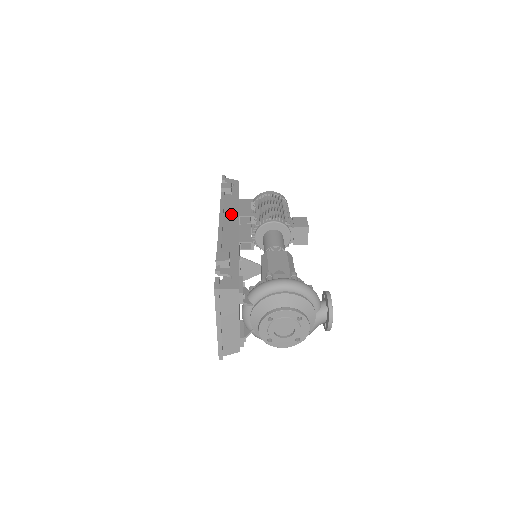
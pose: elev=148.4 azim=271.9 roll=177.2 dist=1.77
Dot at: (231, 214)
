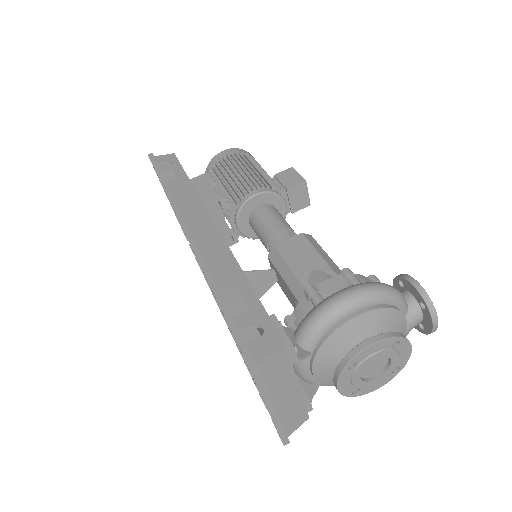
Dot at: (194, 211)
